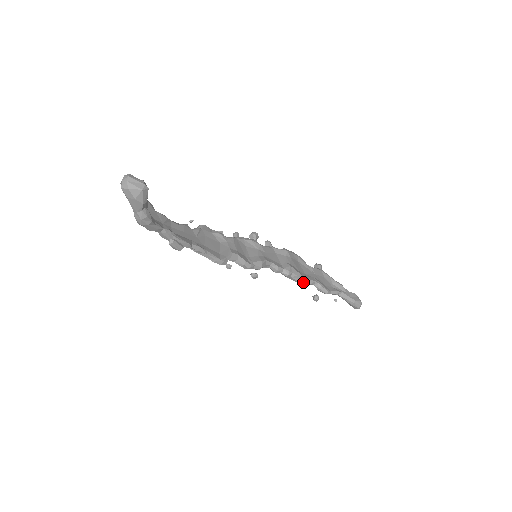
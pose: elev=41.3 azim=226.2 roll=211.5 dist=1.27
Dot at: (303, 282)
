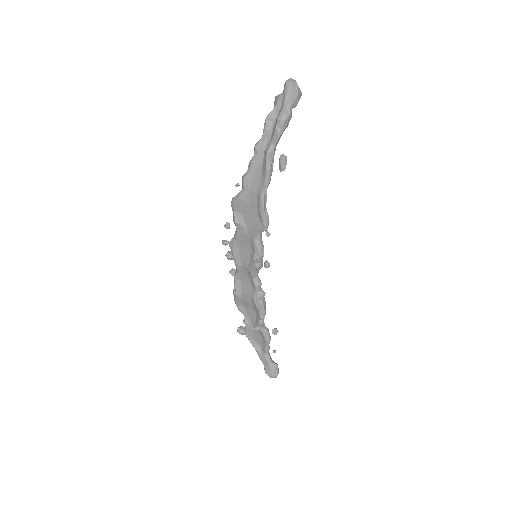
Dot at: (265, 313)
